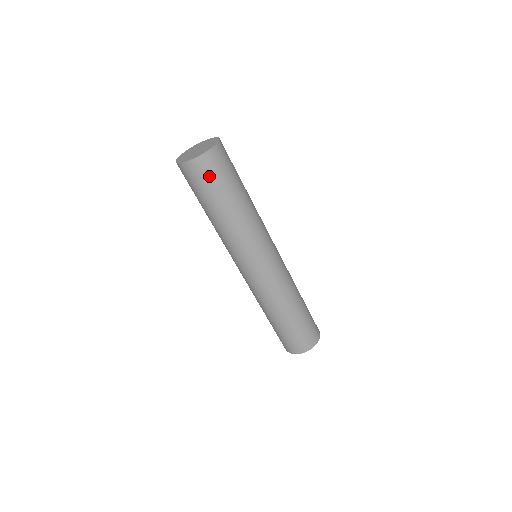
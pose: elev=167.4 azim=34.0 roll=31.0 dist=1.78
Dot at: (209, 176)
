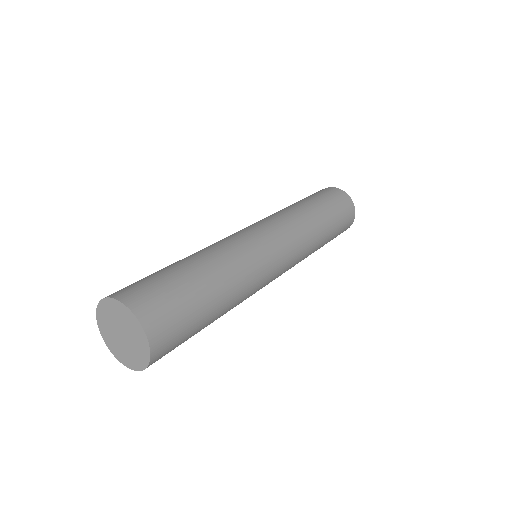
Dot at: (173, 349)
